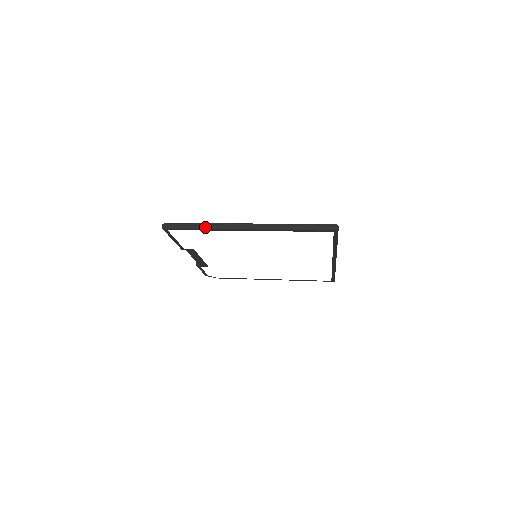
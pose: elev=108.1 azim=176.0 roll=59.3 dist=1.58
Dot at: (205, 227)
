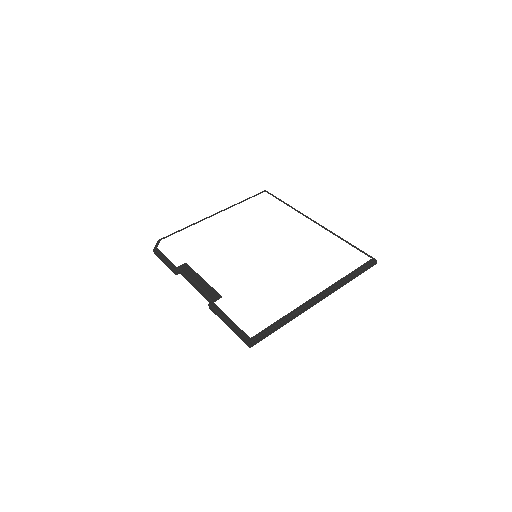
Dot at: occluded
